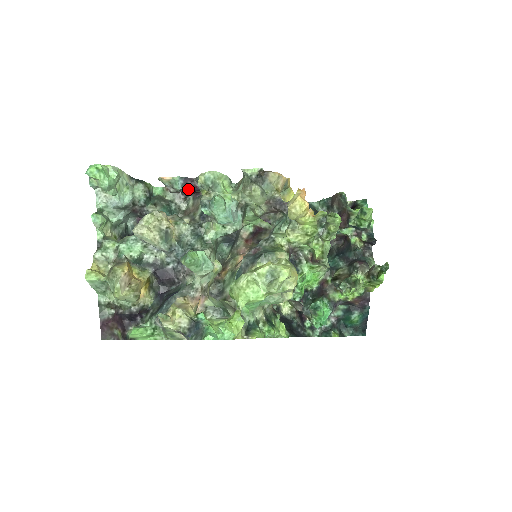
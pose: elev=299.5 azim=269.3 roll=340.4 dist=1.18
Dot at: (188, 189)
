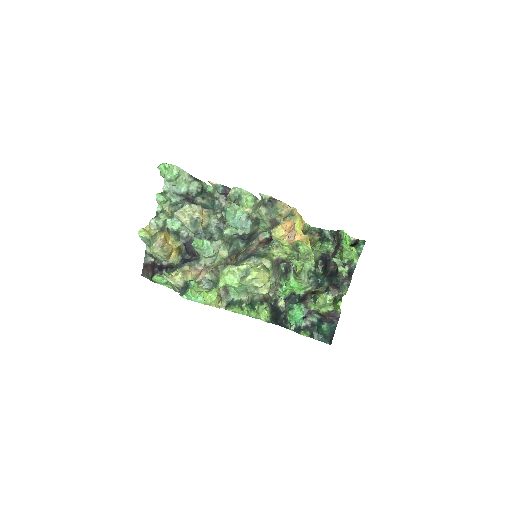
Dot at: (227, 194)
